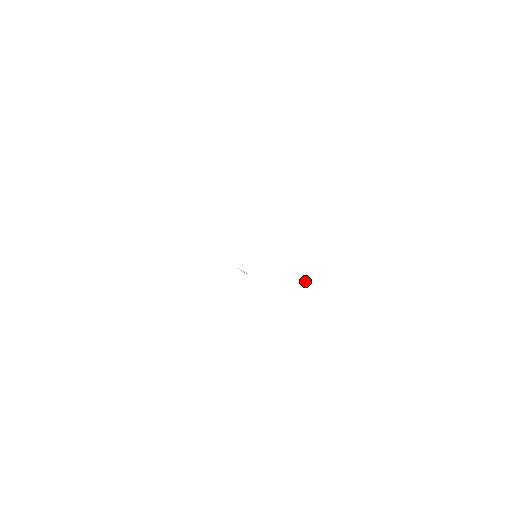
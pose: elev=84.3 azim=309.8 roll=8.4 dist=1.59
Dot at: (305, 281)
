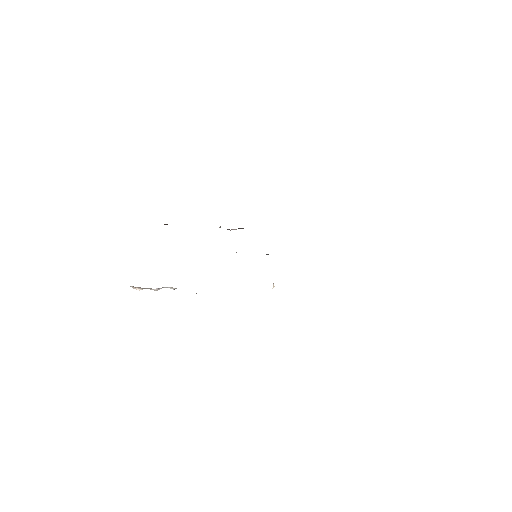
Dot at: (273, 286)
